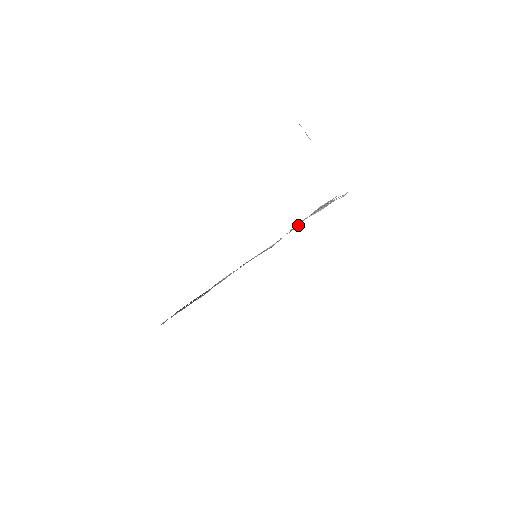
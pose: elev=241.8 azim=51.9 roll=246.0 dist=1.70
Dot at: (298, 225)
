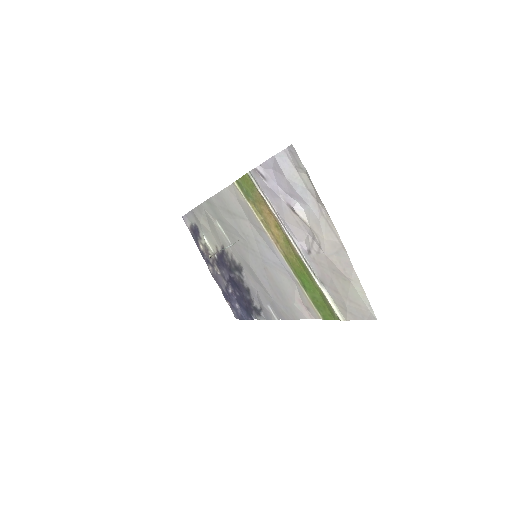
Dot at: (256, 196)
